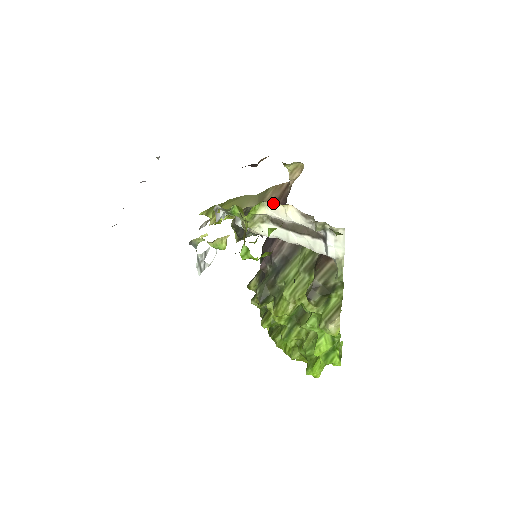
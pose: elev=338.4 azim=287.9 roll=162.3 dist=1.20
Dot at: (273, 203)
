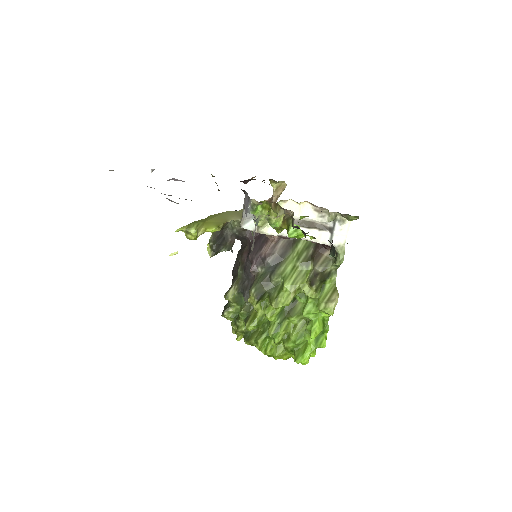
Dot at: (289, 202)
